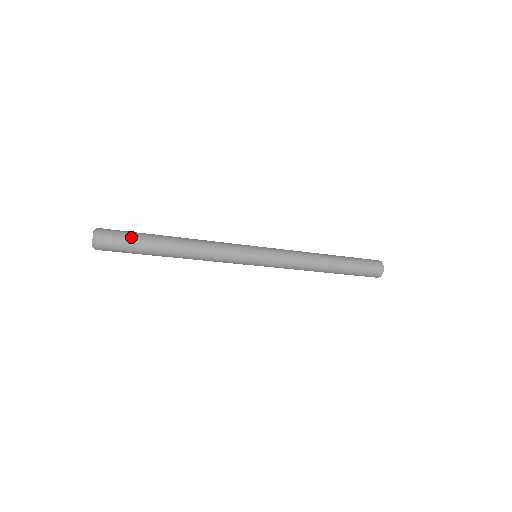
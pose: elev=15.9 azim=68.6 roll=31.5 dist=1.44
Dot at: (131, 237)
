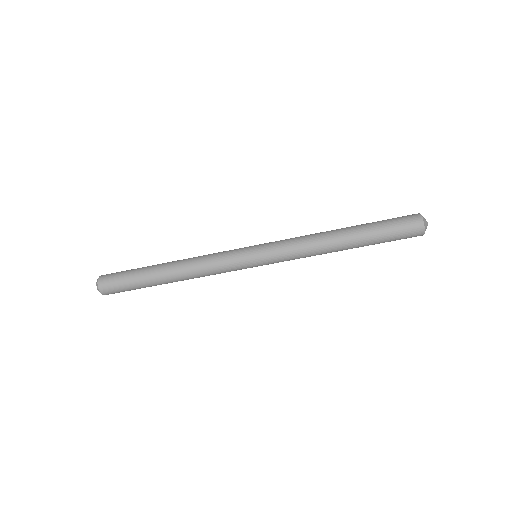
Dot at: (127, 271)
